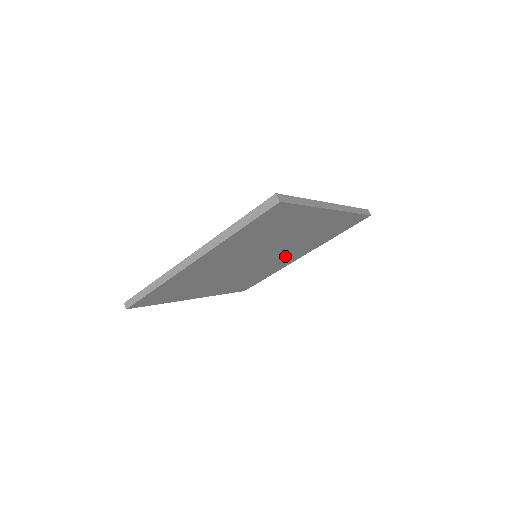
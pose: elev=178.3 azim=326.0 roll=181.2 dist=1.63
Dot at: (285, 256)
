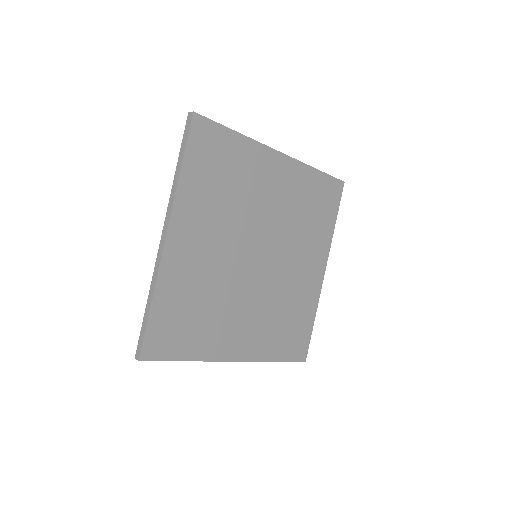
Dot at: (297, 263)
